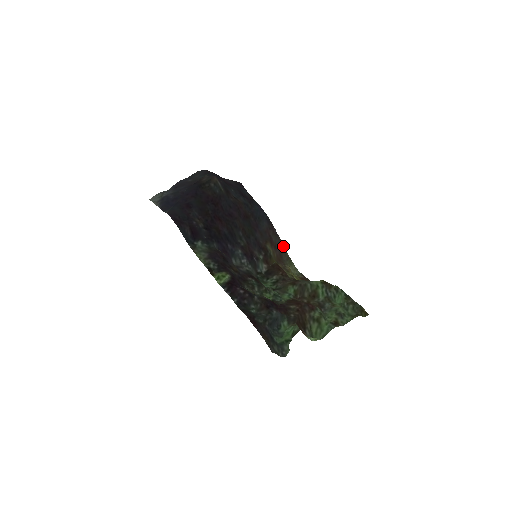
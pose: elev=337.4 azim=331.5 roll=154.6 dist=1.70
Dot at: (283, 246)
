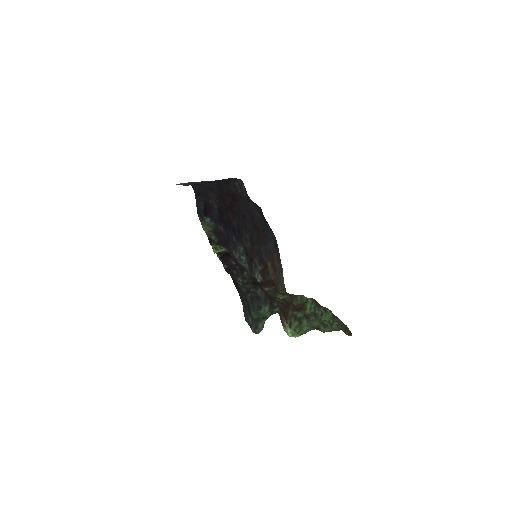
Dot at: (282, 275)
